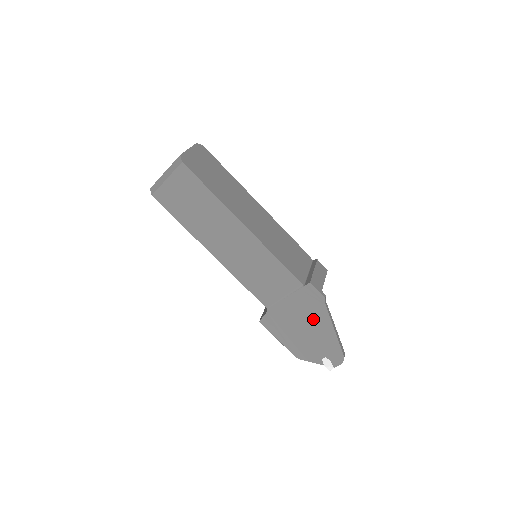
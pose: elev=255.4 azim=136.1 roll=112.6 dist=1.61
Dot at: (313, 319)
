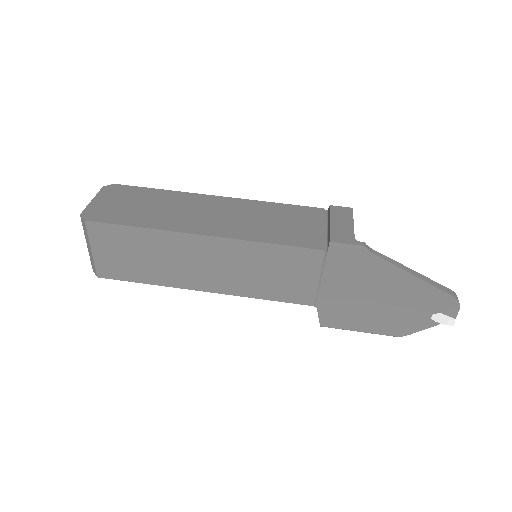
Dot at: (375, 281)
